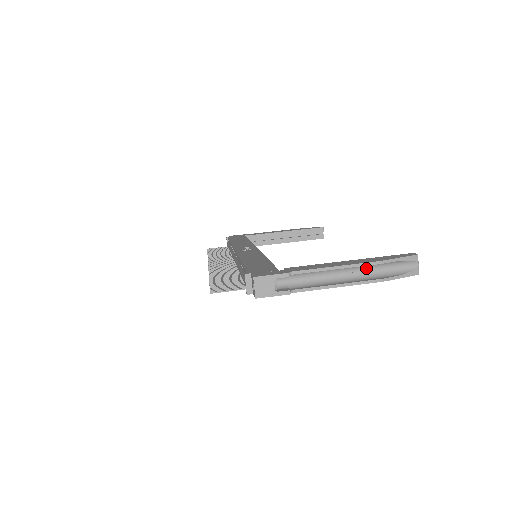
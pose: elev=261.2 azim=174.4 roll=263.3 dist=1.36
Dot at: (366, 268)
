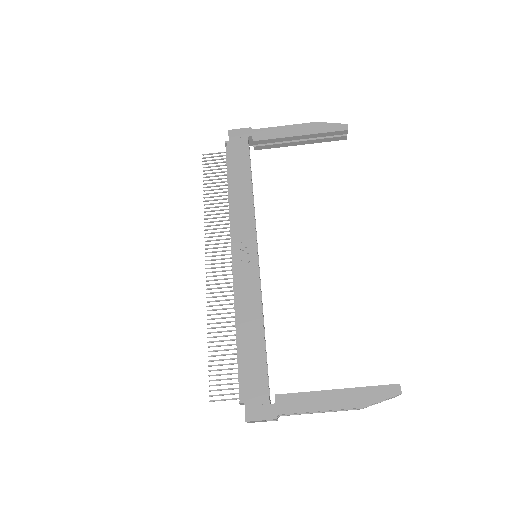
Dot at: (349, 399)
